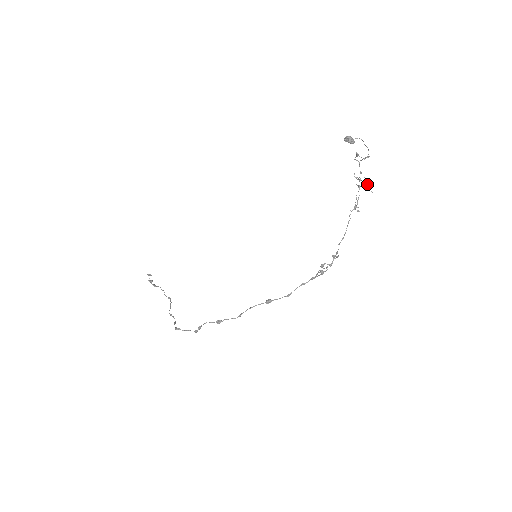
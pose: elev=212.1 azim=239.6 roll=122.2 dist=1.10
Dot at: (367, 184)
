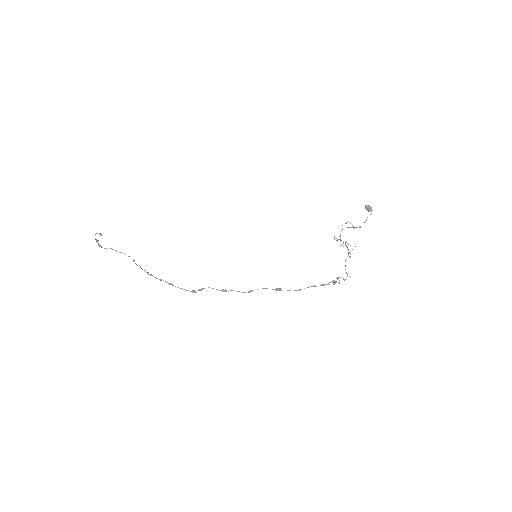
Dot at: occluded
